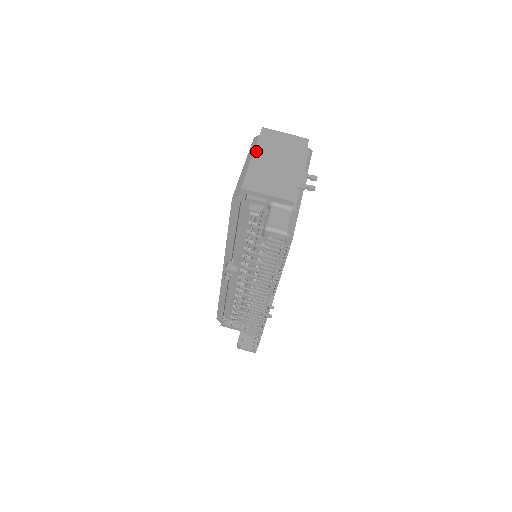
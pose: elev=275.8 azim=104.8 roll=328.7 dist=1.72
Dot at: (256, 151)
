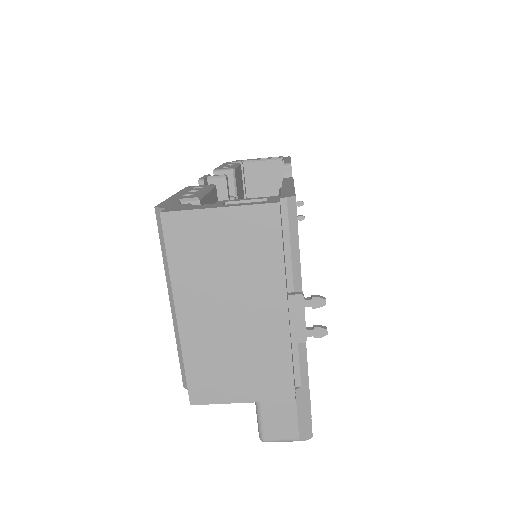
Dot at: (178, 299)
